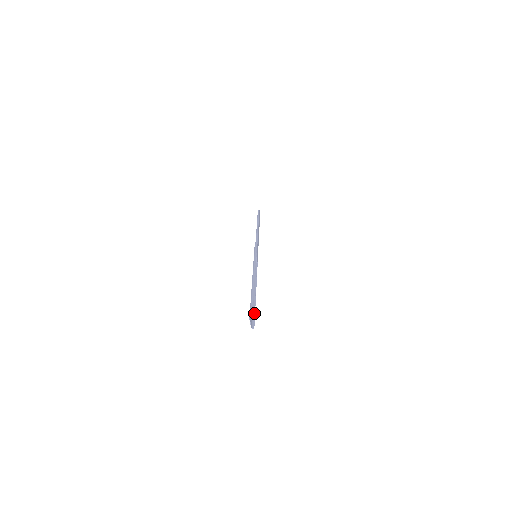
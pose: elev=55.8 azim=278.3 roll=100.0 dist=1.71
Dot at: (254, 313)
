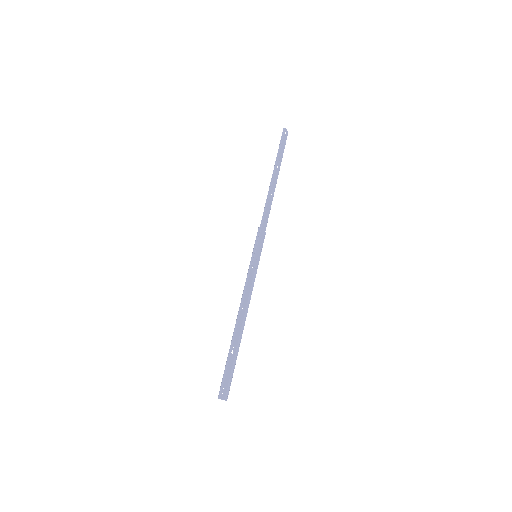
Dot at: (232, 374)
